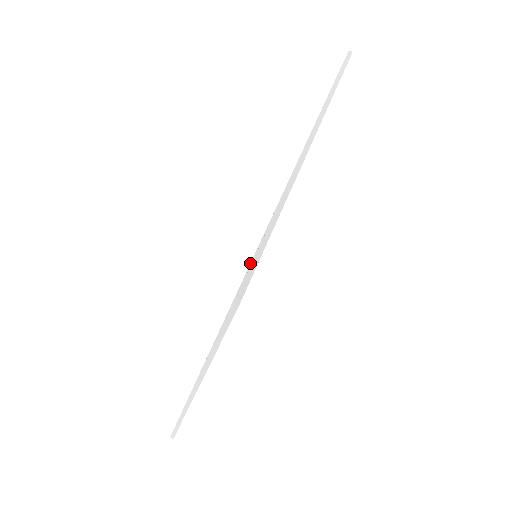
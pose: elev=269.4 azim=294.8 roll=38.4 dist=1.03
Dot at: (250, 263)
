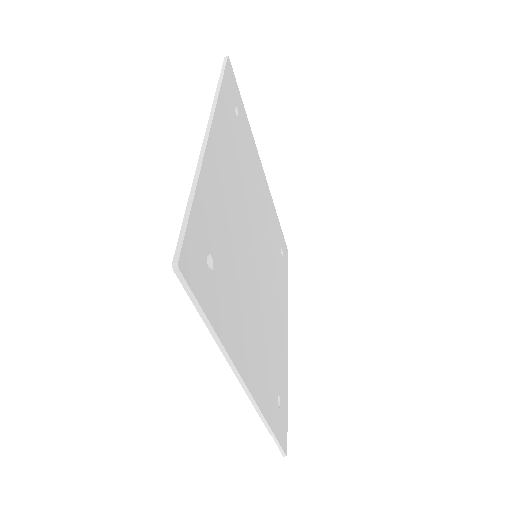
Dot at: occluded
